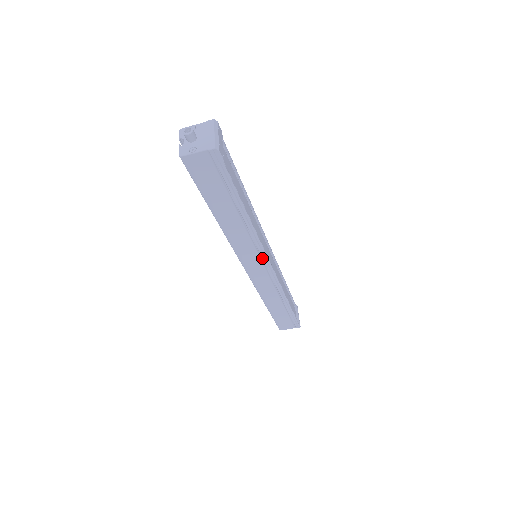
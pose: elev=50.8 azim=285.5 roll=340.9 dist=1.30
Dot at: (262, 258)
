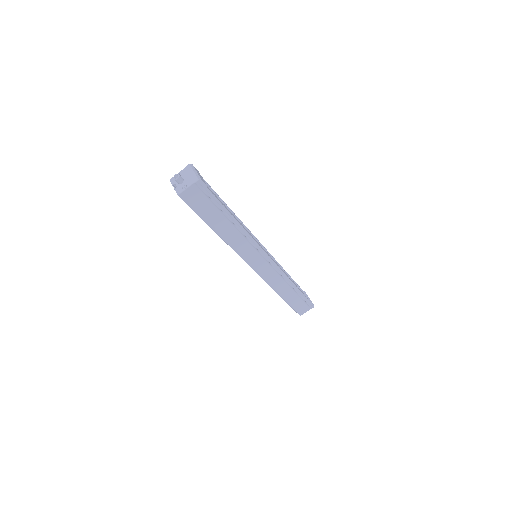
Dot at: (261, 253)
